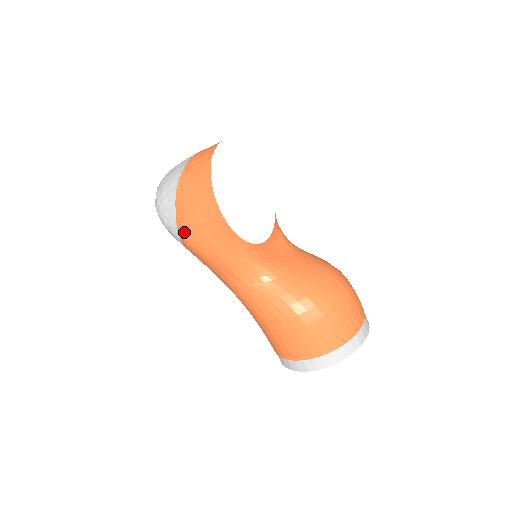
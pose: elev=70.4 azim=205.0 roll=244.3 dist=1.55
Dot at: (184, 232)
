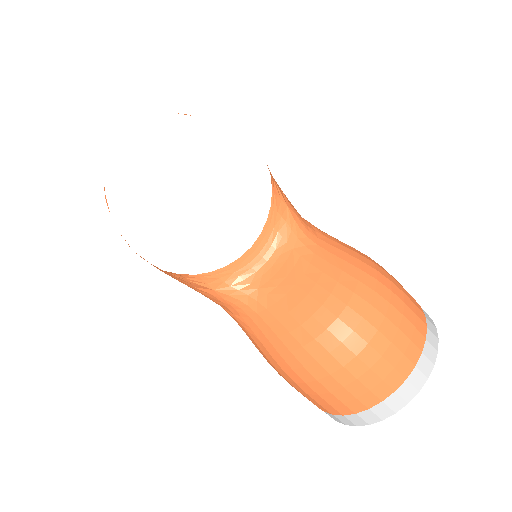
Dot at: occluded
